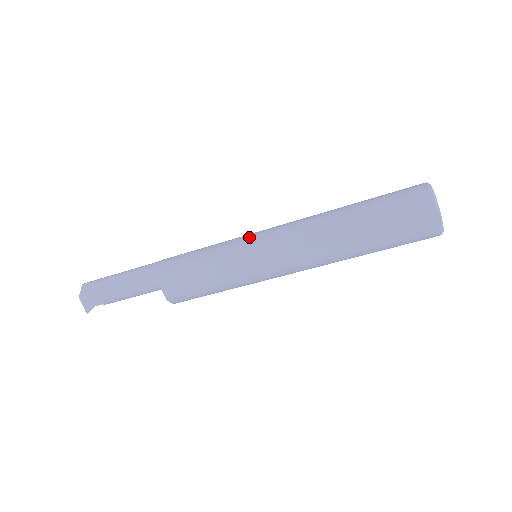
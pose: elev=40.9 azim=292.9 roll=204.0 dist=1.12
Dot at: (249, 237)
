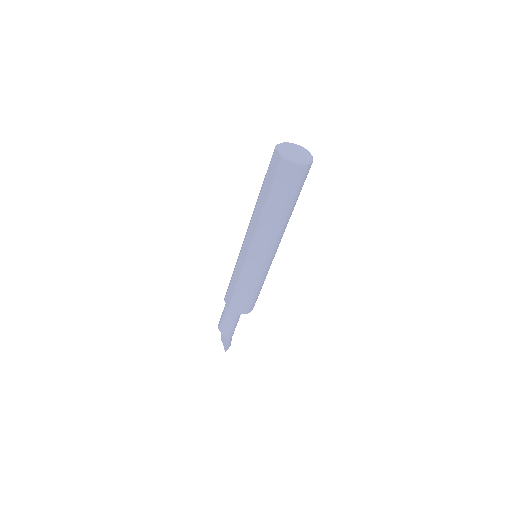
Dot at: occluded
